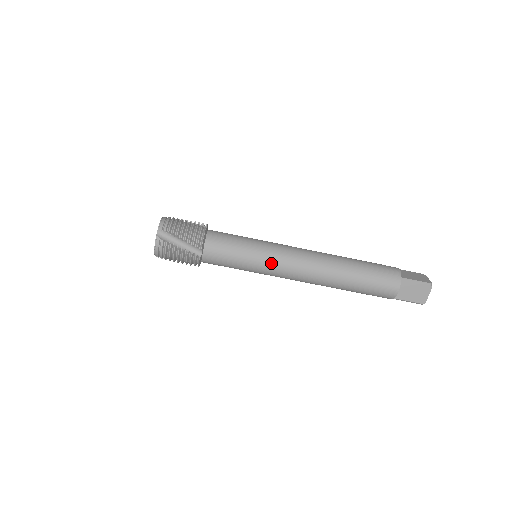
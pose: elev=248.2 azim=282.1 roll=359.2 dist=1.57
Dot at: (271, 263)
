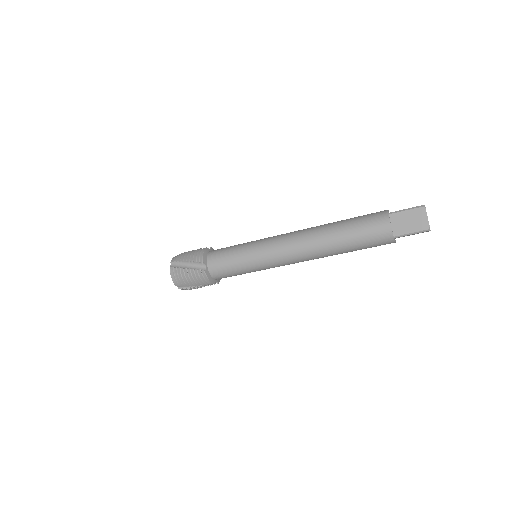
Dot at: occluded
